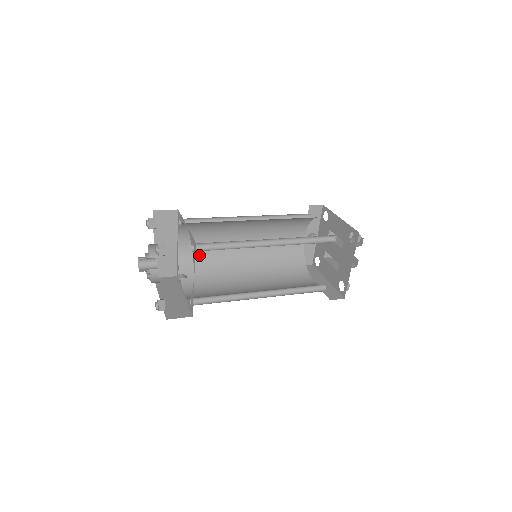
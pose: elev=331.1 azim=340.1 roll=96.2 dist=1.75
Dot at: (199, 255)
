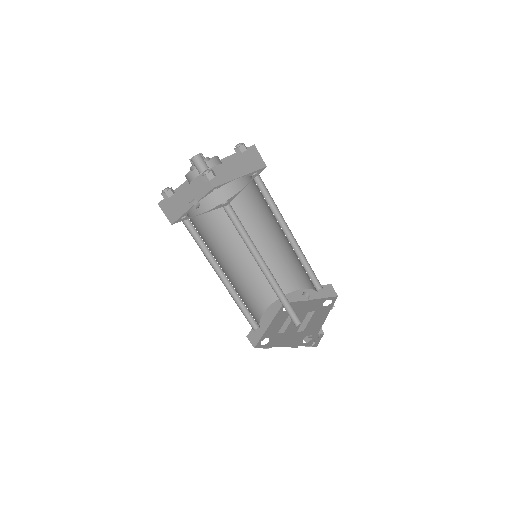
Dot at: (239, 201)
